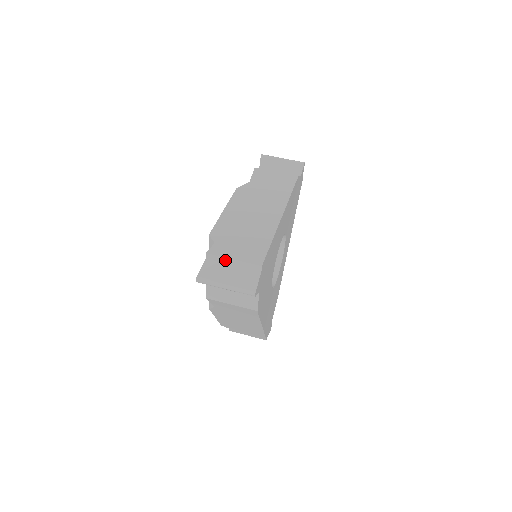
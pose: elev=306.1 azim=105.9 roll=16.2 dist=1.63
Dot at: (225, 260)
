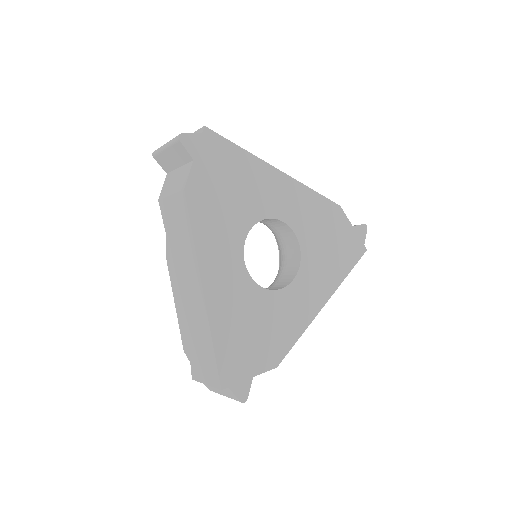
Dot at: occluded
